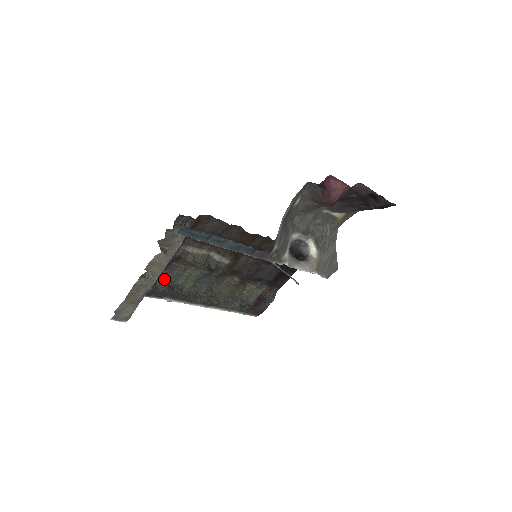
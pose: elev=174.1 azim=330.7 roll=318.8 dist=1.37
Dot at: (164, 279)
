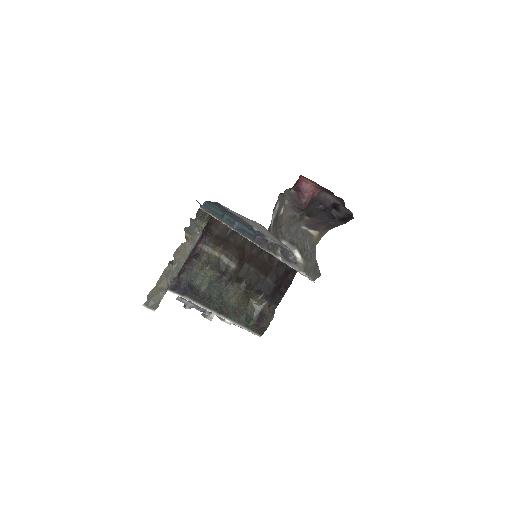
Dot at: (186, 275)
